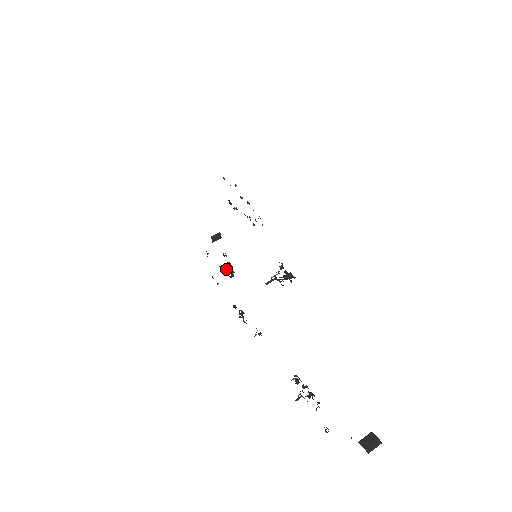
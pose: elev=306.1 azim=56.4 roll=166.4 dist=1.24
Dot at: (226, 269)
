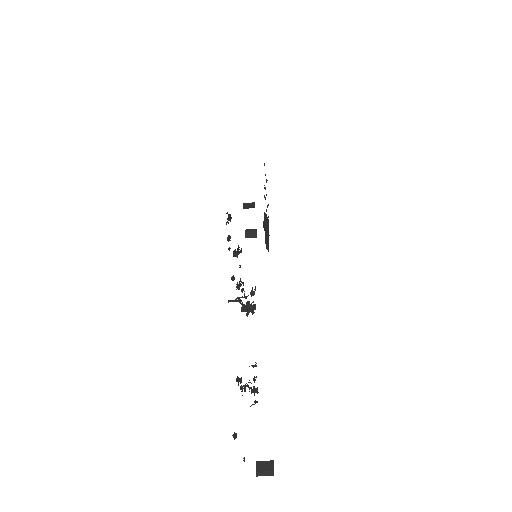
Dot at: (250, 236)
